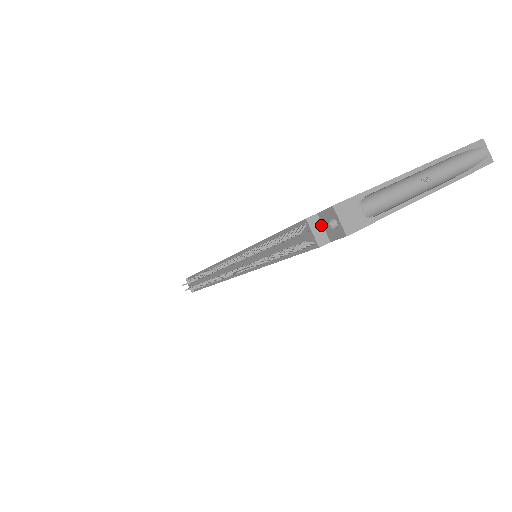
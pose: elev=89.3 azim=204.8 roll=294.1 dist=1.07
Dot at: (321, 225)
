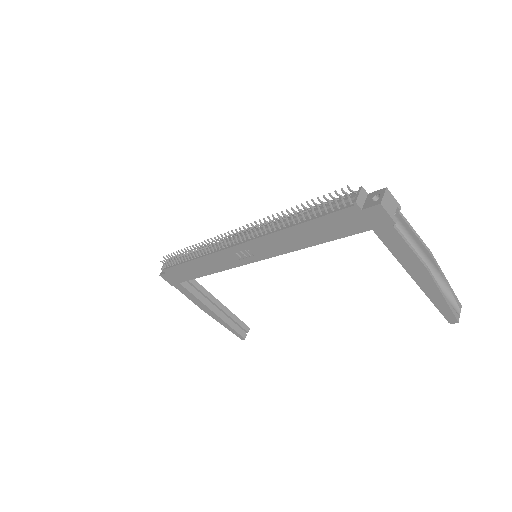
Dot at: (365, 199)
